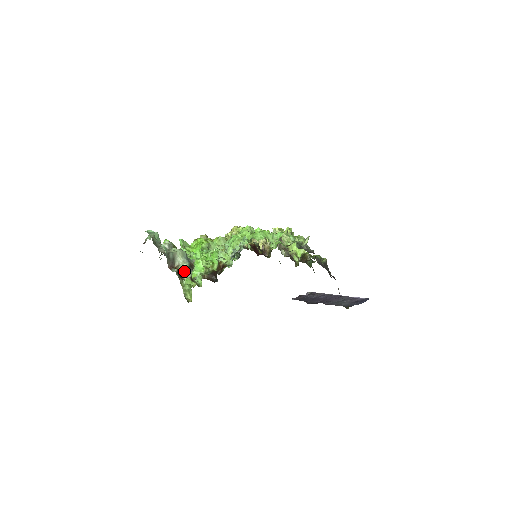
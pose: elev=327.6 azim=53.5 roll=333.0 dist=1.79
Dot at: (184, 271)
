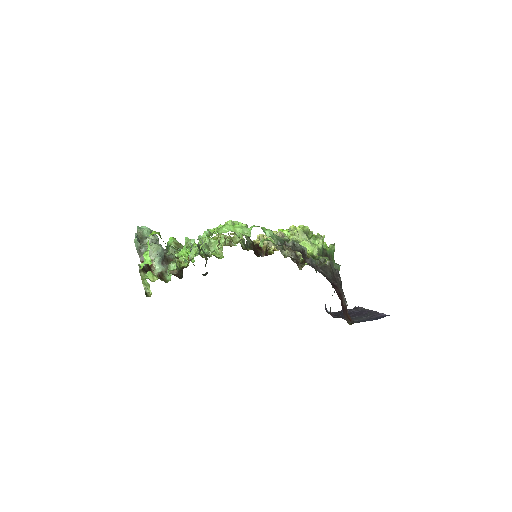
Dot at: (156, 266)
